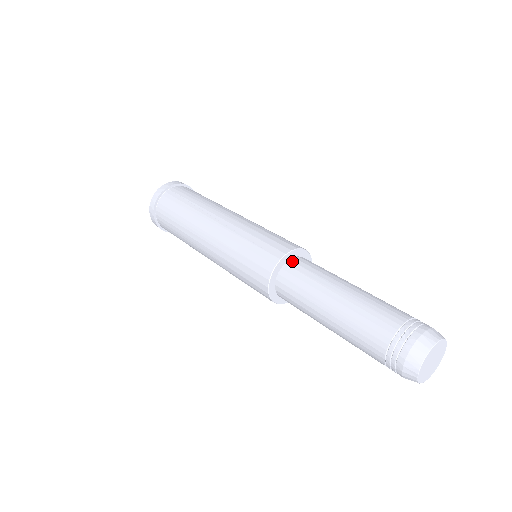
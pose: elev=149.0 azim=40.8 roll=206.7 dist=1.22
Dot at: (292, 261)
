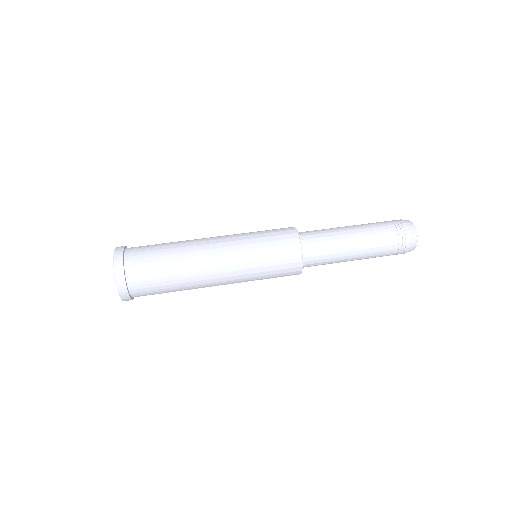
Dot at: (300, 234)
